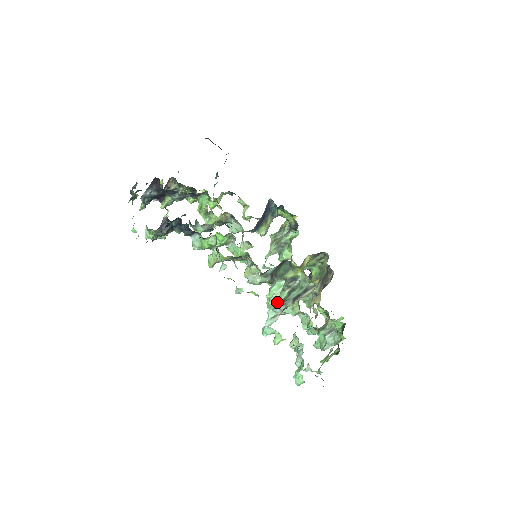
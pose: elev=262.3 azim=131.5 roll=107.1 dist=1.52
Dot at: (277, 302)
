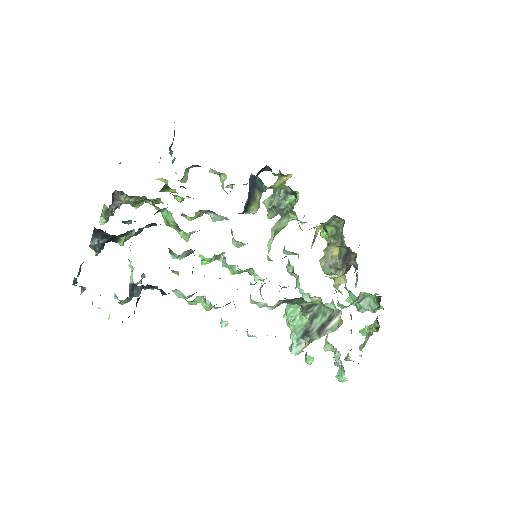
Dot at: (299, 329)
